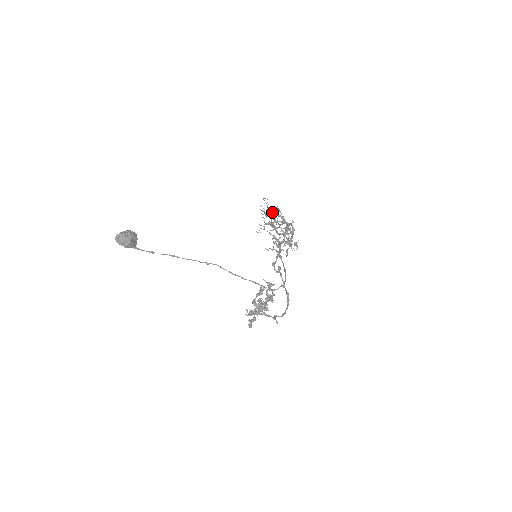
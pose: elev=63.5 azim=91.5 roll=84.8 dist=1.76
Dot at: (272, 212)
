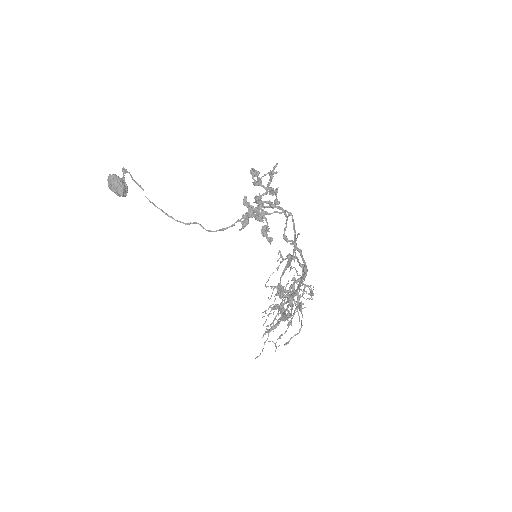
Dot at: occluded
